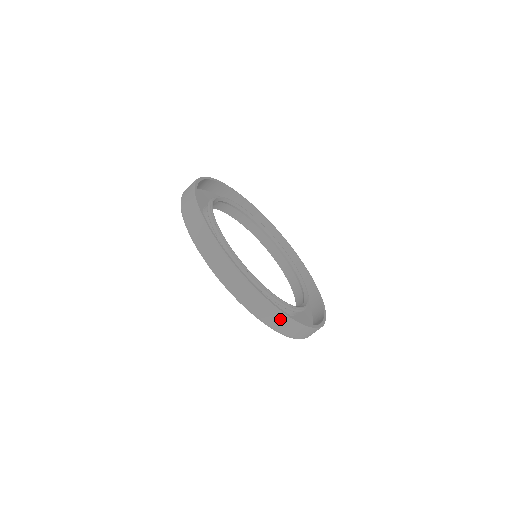
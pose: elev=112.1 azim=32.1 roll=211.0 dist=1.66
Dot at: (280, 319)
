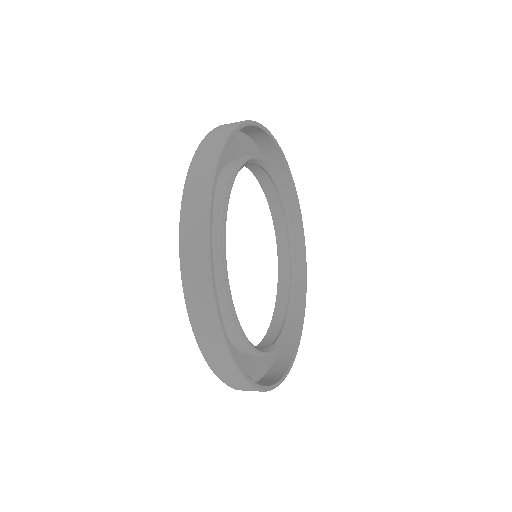
Dot at: (199, 220)
